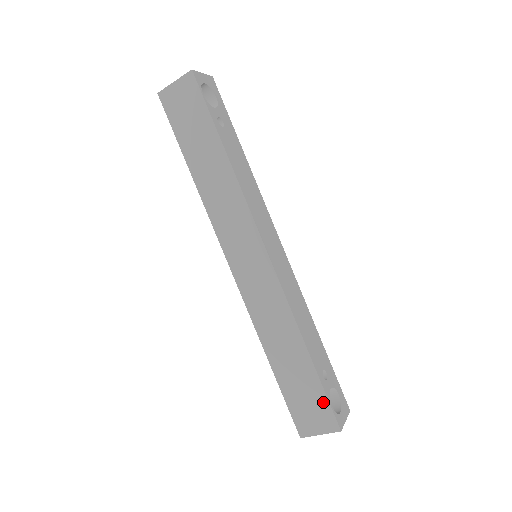
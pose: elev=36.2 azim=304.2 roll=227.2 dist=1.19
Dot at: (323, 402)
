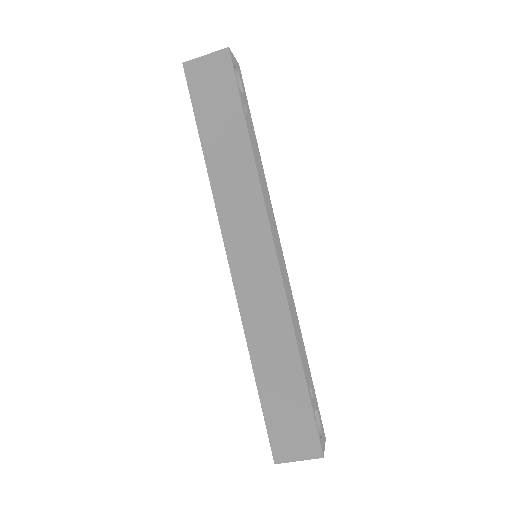
Dot at: (309, 423)
